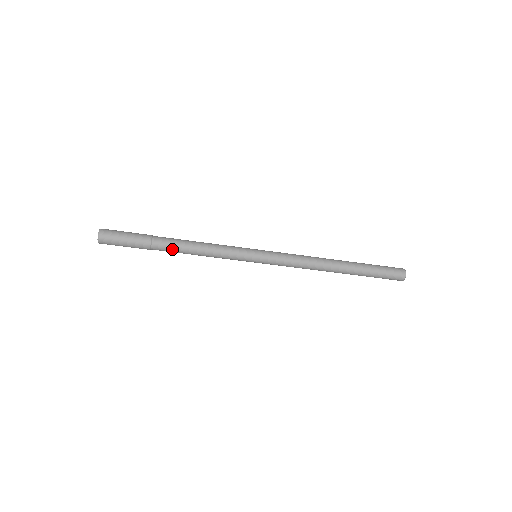
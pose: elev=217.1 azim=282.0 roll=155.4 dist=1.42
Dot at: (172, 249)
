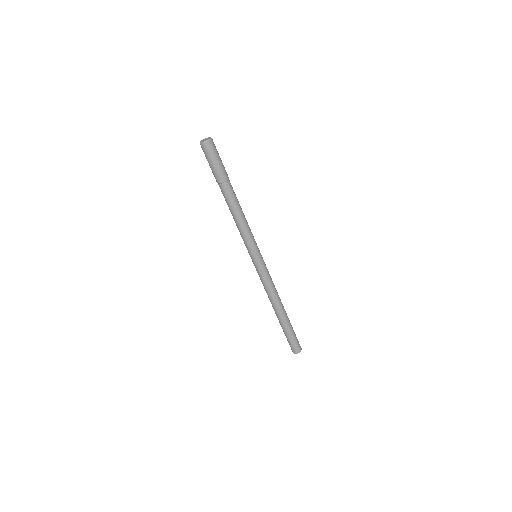
Dot at: (228, 199)
